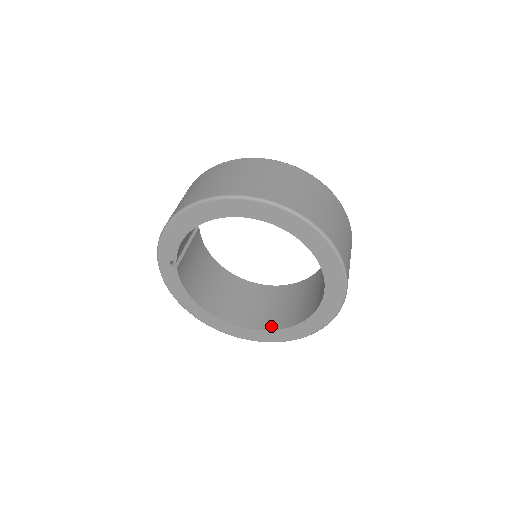
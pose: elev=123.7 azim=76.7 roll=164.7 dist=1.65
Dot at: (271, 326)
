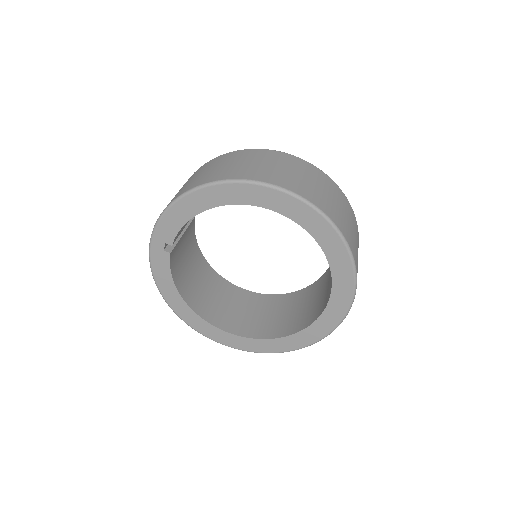
Dot at: (256, 334)
